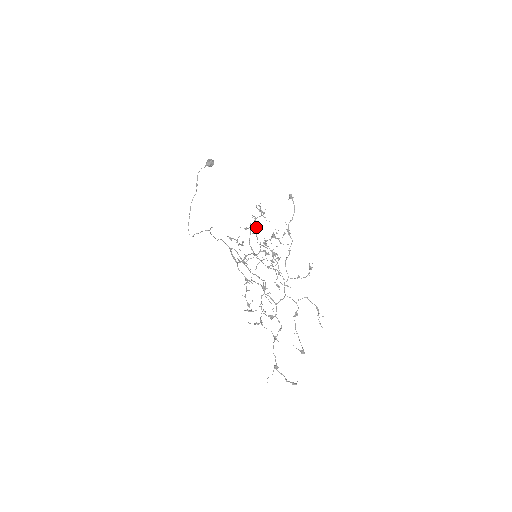
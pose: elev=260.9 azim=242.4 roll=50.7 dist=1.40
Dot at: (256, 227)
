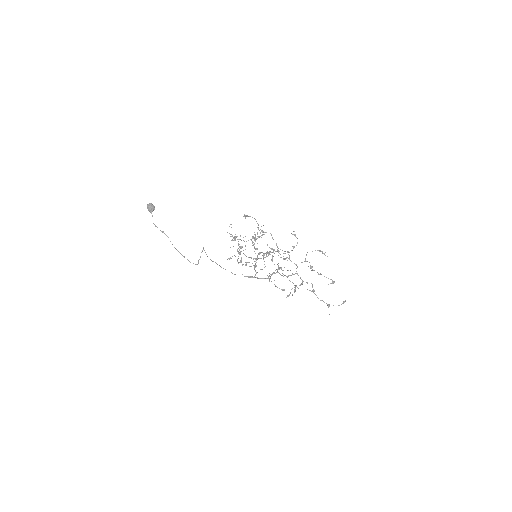
Dot at: occluded
